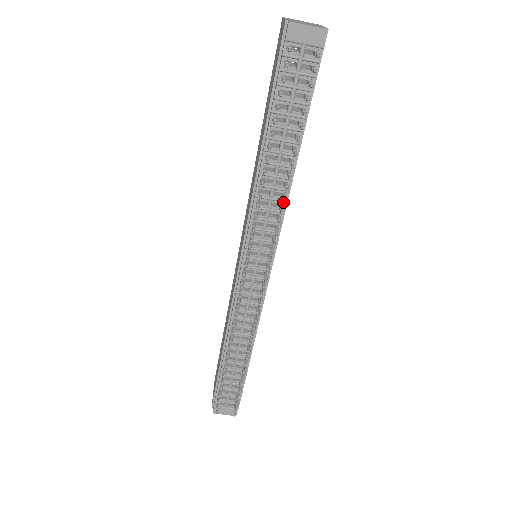
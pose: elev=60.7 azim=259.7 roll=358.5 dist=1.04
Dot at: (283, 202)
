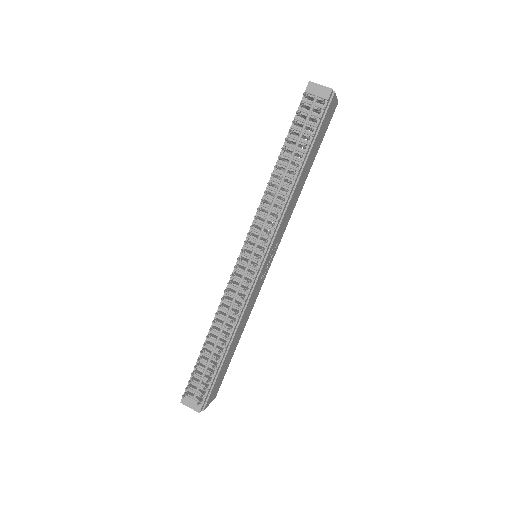
Dot at: (280, 199)
